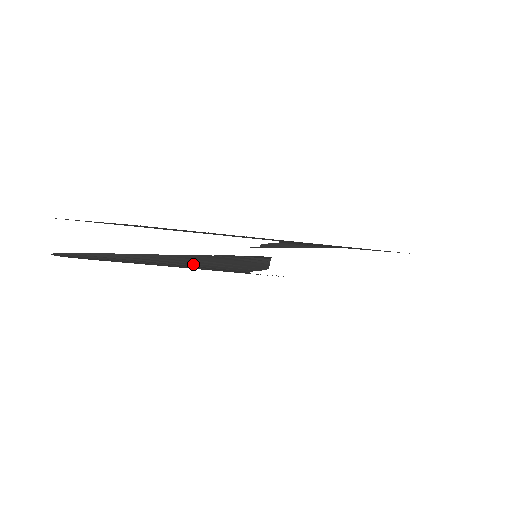
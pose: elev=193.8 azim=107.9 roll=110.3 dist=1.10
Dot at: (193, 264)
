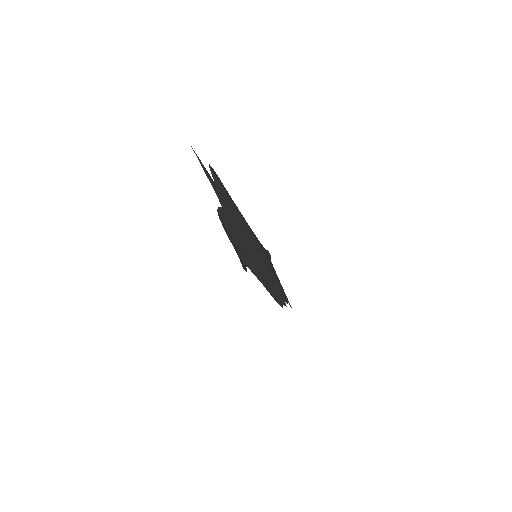
Dot at: (252, 231)
